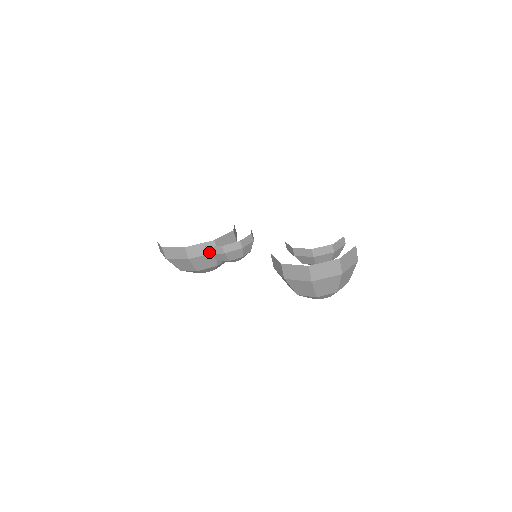
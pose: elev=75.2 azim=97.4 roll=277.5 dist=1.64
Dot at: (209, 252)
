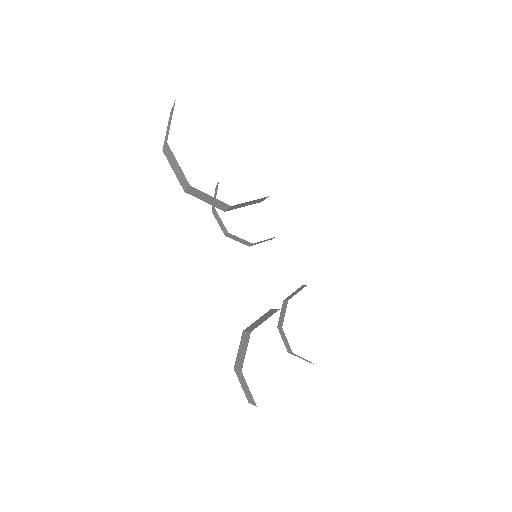
Dot at: (213, 211)
